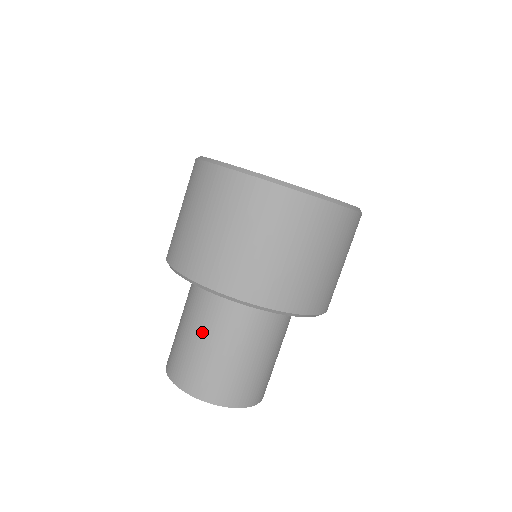
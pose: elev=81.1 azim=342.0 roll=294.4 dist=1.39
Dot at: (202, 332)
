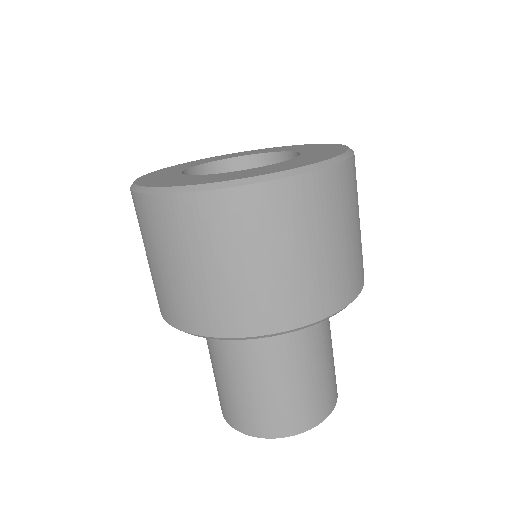
Dot at: (301, 365)
